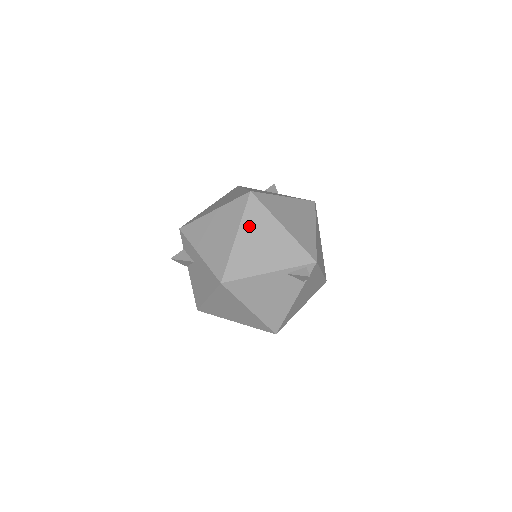
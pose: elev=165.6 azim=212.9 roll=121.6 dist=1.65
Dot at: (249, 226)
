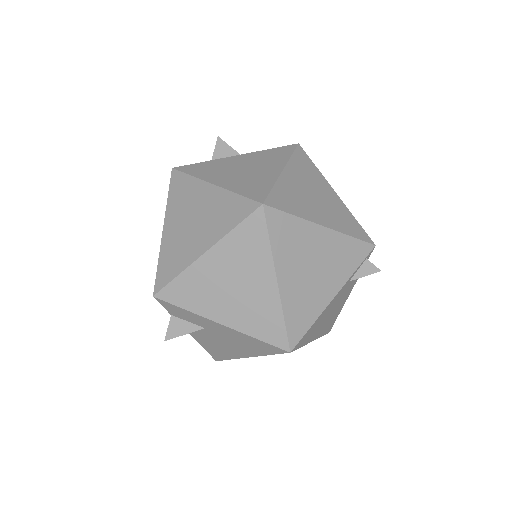
Dot at: (285, 256)
